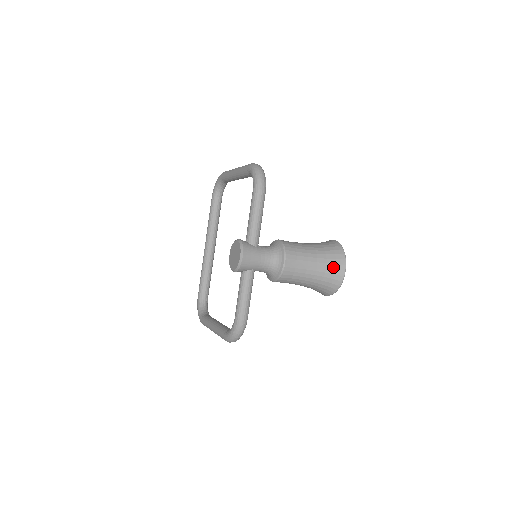
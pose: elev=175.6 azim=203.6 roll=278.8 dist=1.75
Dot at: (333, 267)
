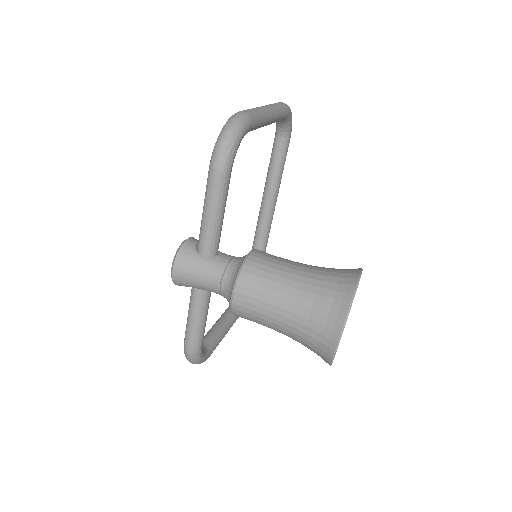
Dot at: (318, 329)
